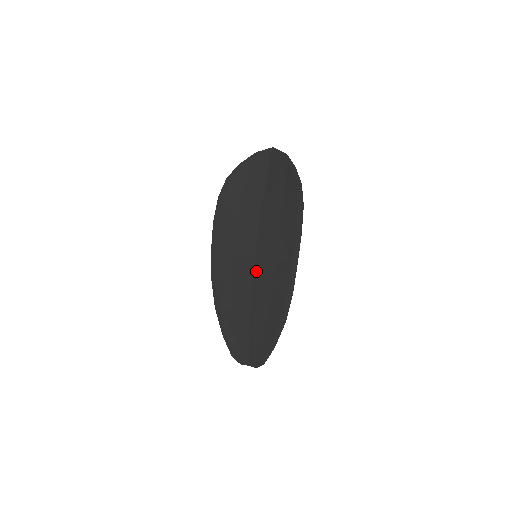
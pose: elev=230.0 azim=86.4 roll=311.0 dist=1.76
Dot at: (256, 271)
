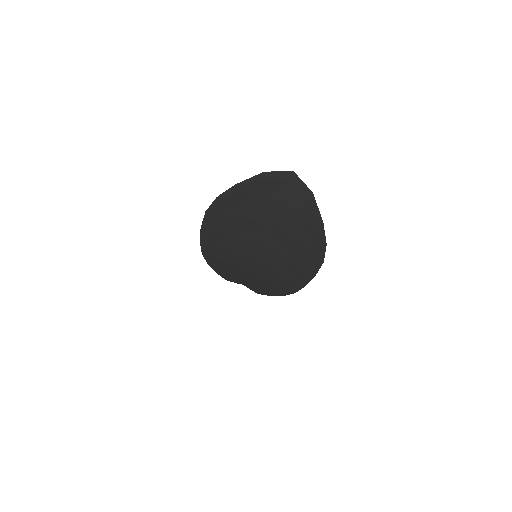
Dot at: (255, 267)
